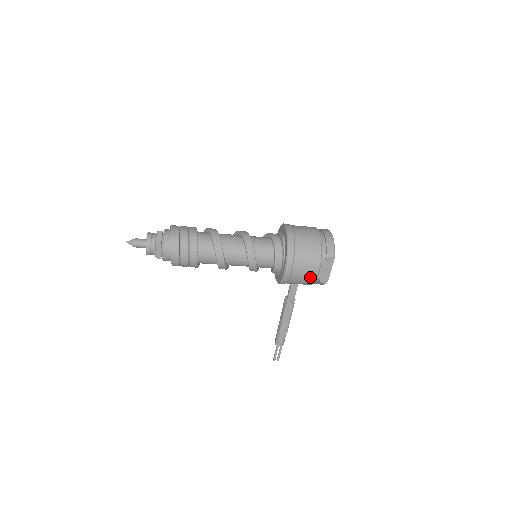
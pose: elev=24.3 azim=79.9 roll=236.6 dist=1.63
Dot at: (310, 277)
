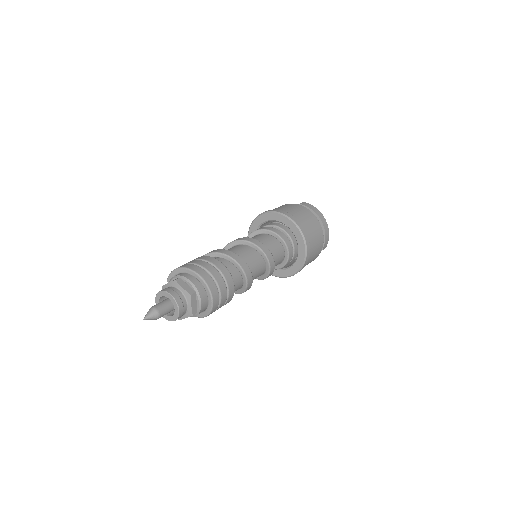
Dot at: occluded
